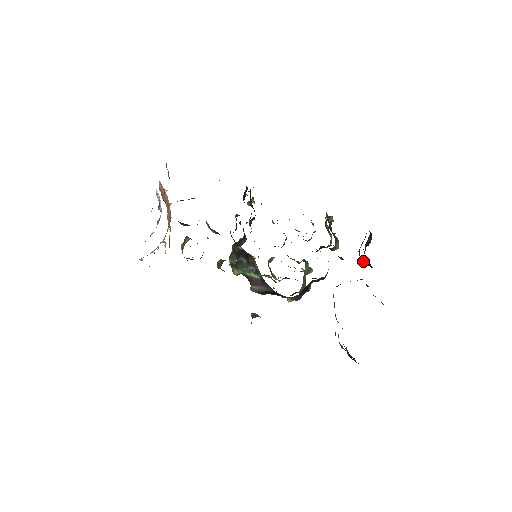
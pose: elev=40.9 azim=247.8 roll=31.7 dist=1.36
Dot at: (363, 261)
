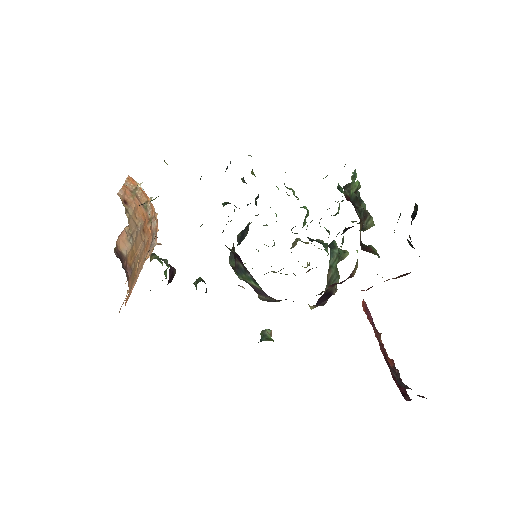
Dot at: occluded
